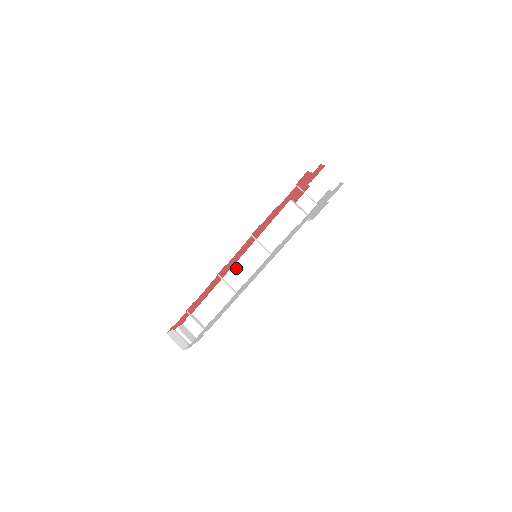
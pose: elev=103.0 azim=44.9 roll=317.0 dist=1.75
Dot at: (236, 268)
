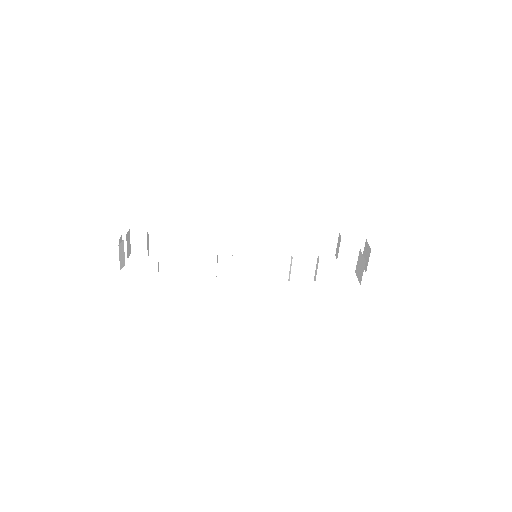
Dot at: (227, 240)
